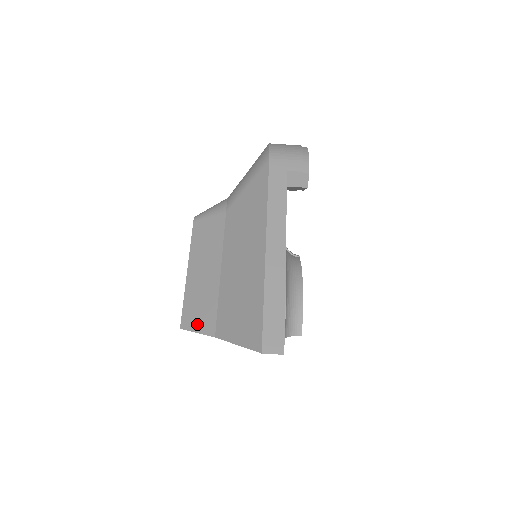
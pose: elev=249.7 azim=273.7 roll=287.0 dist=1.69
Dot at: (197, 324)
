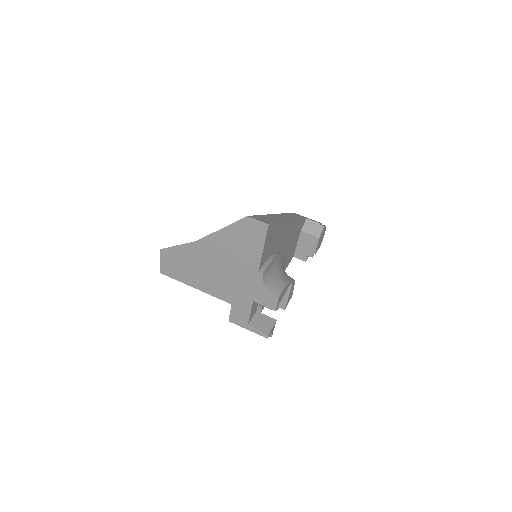
Dot at: occluded
